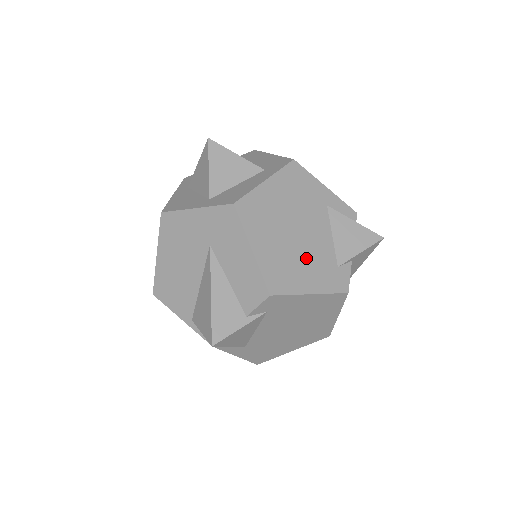
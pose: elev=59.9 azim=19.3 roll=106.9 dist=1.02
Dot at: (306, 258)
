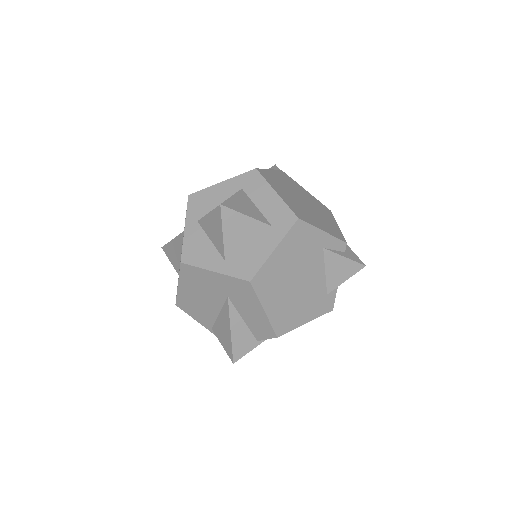
Dot at: (304, 299)
